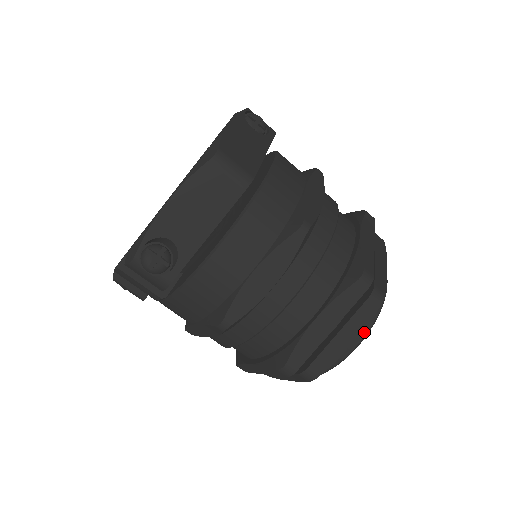
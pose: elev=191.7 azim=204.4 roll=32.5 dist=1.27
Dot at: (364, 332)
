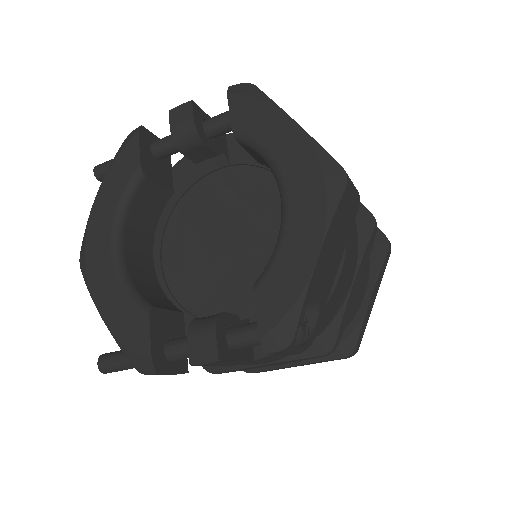
Dot at: occluded
